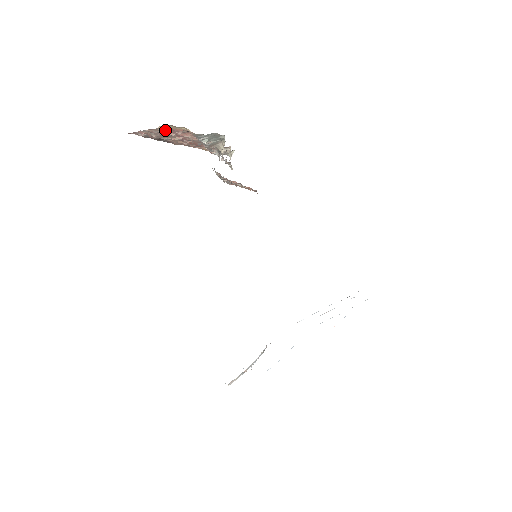
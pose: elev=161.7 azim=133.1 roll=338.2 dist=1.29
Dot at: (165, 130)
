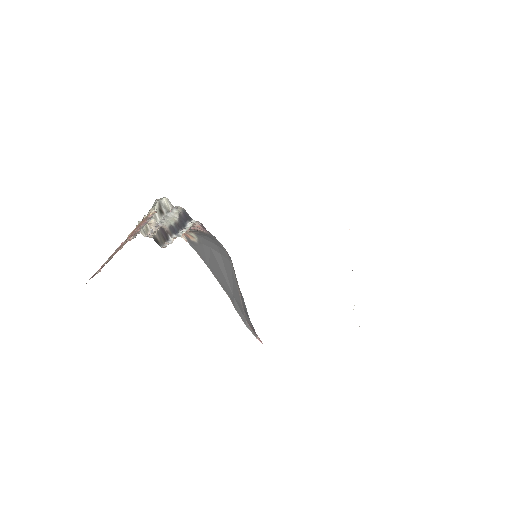
Dot at: (128, 237)
